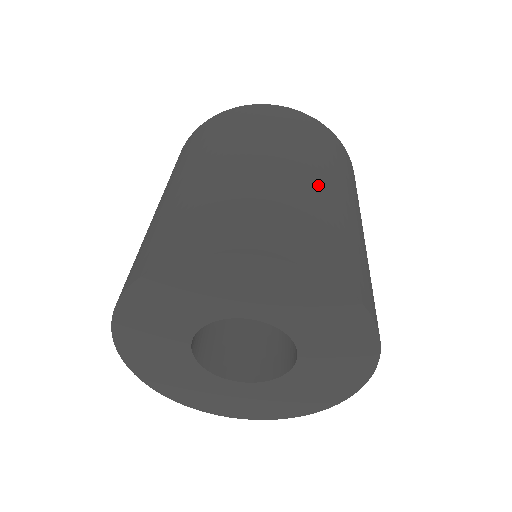
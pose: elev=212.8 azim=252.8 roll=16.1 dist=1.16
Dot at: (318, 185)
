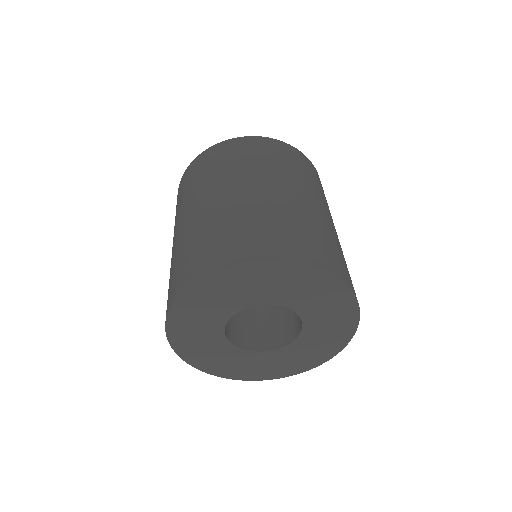
Dot at: (311, 205)
